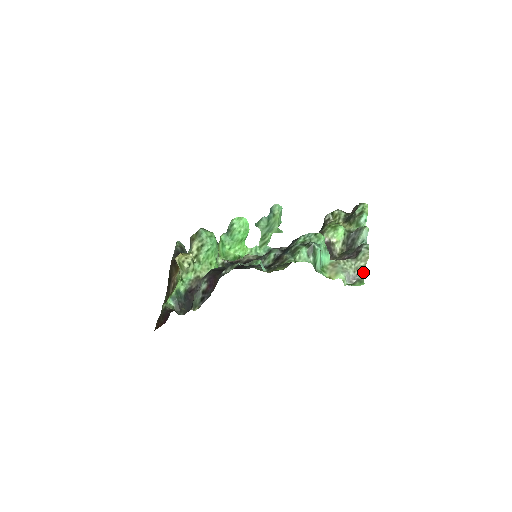
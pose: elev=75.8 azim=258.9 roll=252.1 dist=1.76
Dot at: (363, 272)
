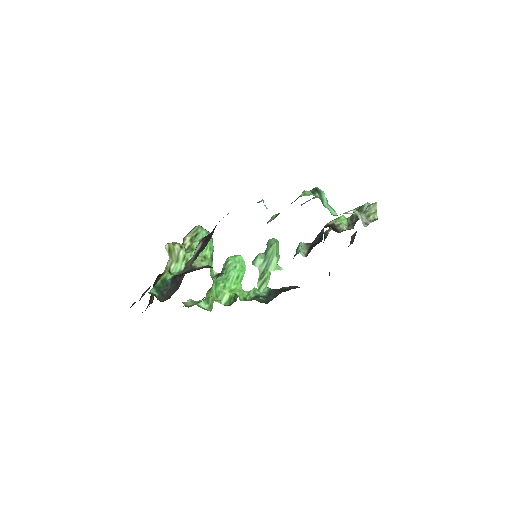
Dot at: (376, 217)
